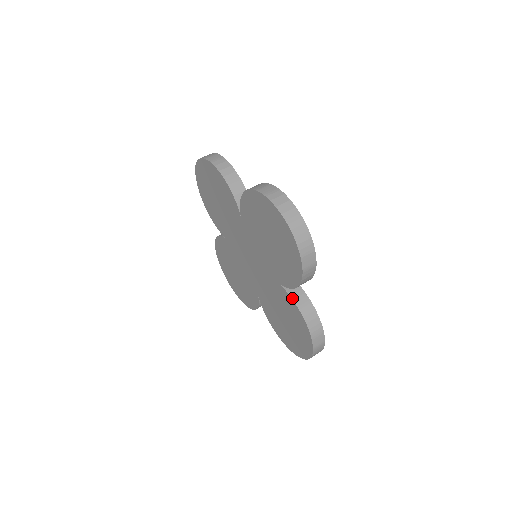
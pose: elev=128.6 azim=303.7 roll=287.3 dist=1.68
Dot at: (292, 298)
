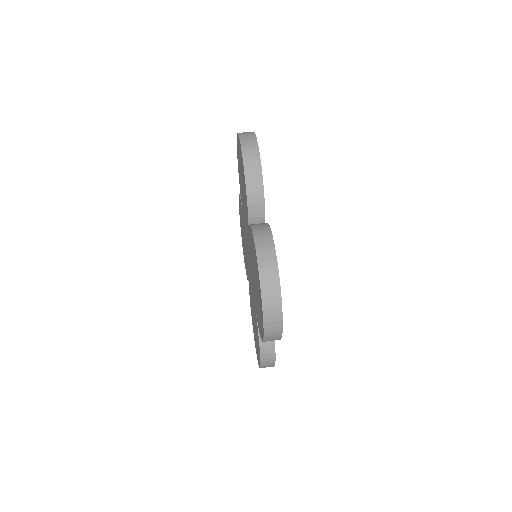
Dot at: (258, 329)
